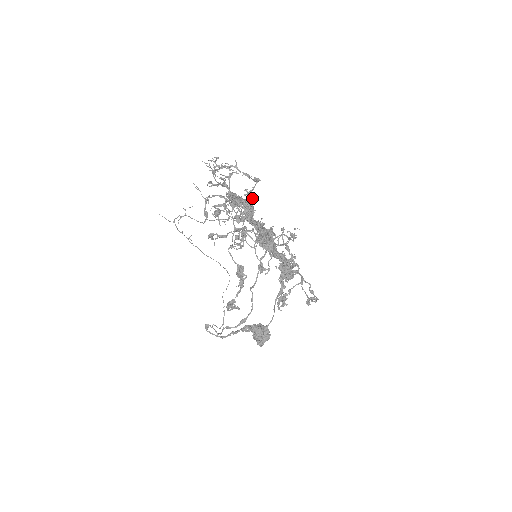
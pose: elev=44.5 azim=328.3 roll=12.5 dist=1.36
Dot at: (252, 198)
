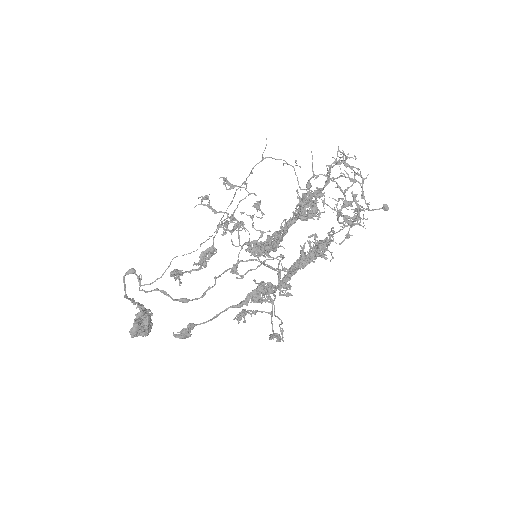
Dot at: (320, 212)
